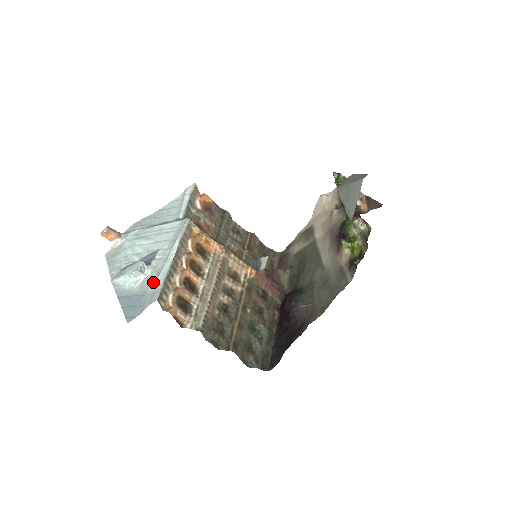
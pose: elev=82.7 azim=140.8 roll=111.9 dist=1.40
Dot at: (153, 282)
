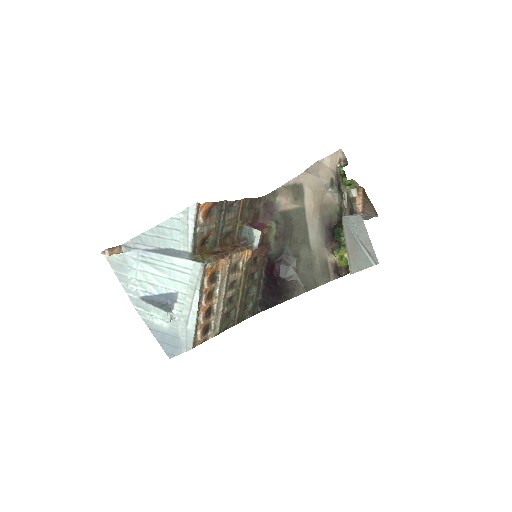
Dot at: (183, 329)
